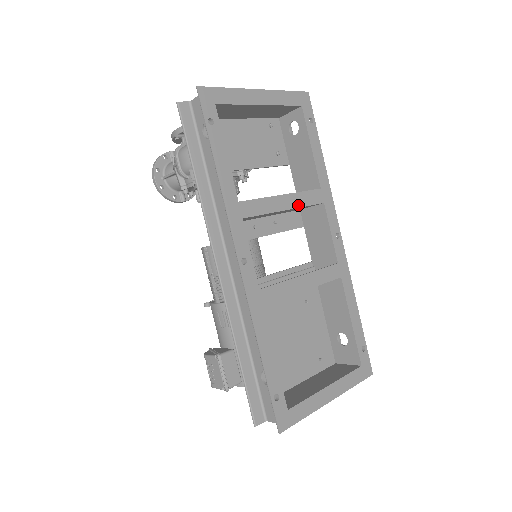
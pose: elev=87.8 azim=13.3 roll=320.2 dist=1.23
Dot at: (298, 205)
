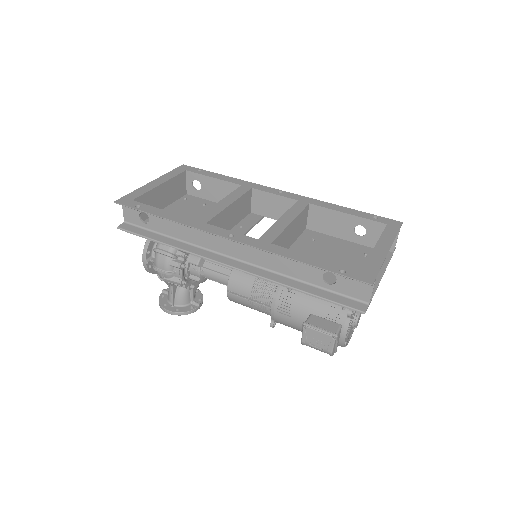
Dot at: (236, 199)
